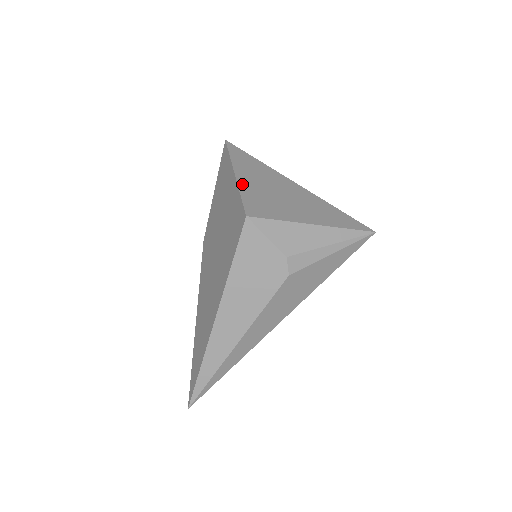
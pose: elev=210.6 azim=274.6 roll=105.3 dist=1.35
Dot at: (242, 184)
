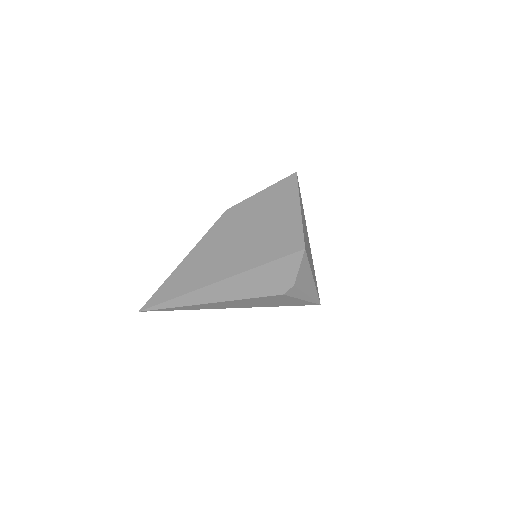
Dot at: occluded
